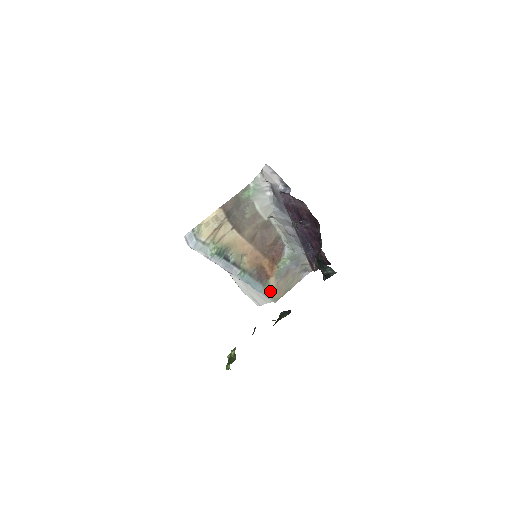
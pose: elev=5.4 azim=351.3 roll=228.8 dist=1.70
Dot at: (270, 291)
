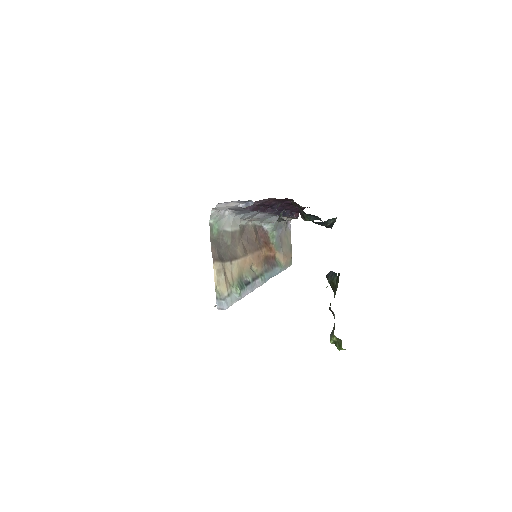
Dot at: (284, 263)
